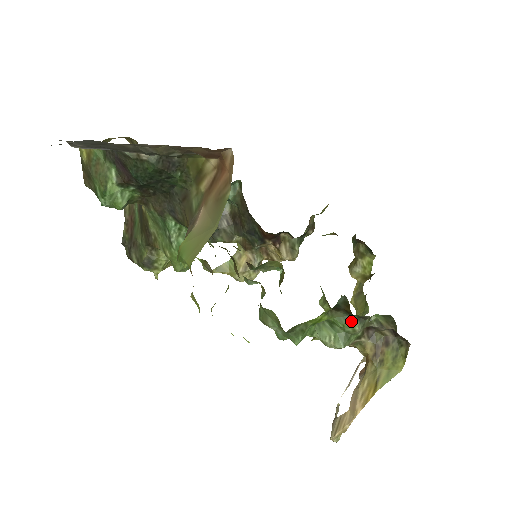
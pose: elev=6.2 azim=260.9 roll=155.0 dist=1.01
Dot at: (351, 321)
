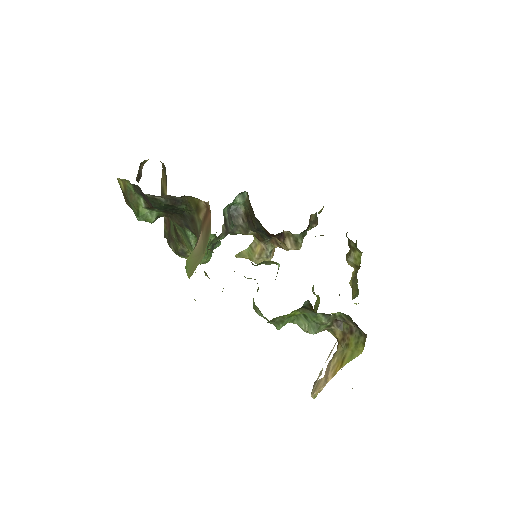
Dot at: (318, 317)
